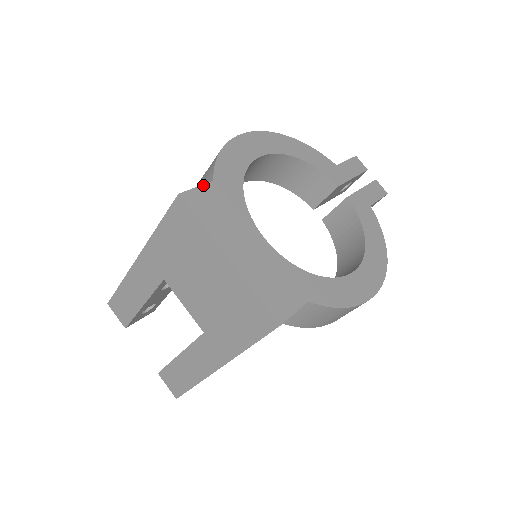
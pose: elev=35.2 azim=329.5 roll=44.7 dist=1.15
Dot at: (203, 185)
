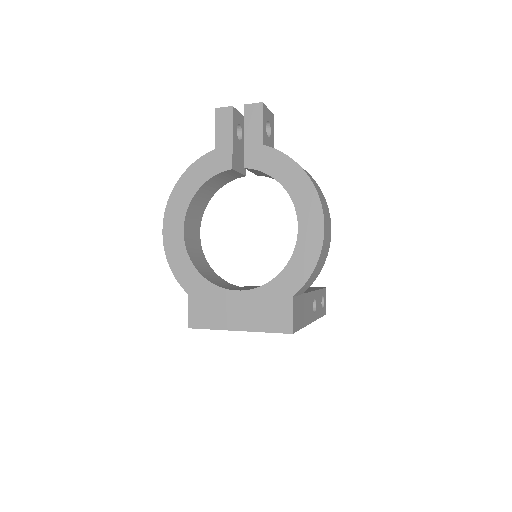
Dot at: (188, 305)
